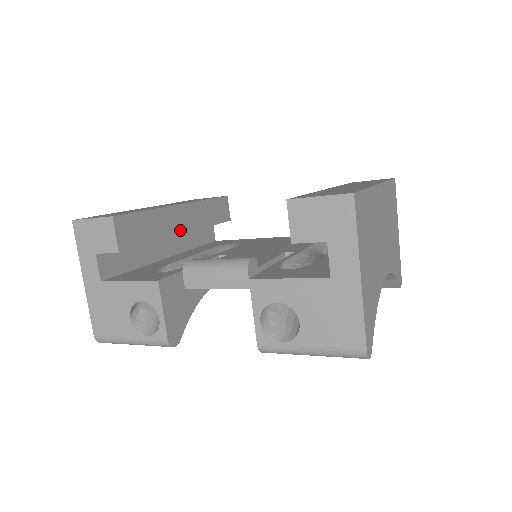
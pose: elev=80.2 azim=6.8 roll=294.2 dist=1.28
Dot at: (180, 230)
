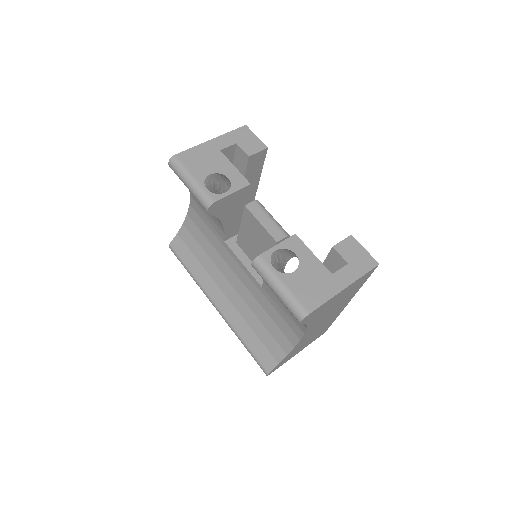
Dot at: occluded
